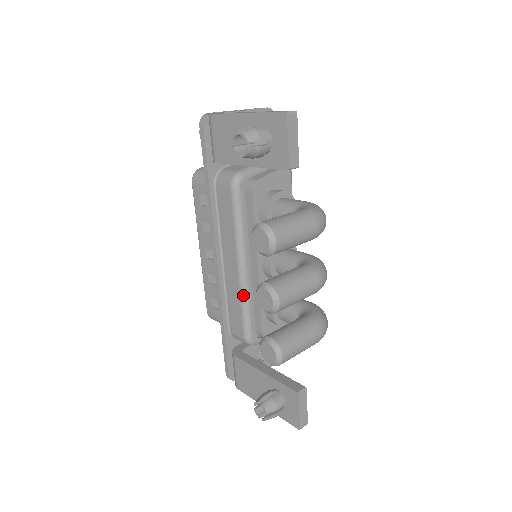
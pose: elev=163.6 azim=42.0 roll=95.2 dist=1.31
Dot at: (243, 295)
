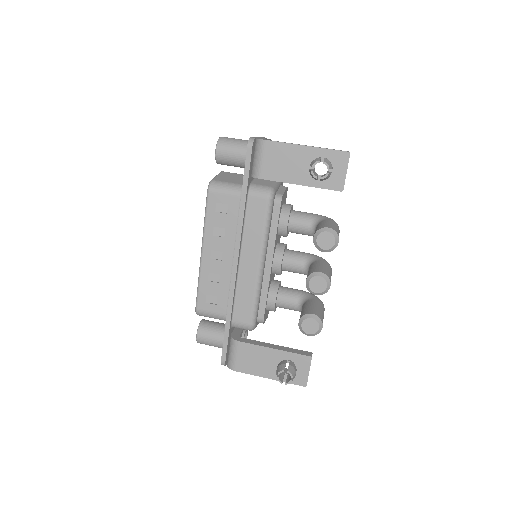
Dot at: (258, 287)
